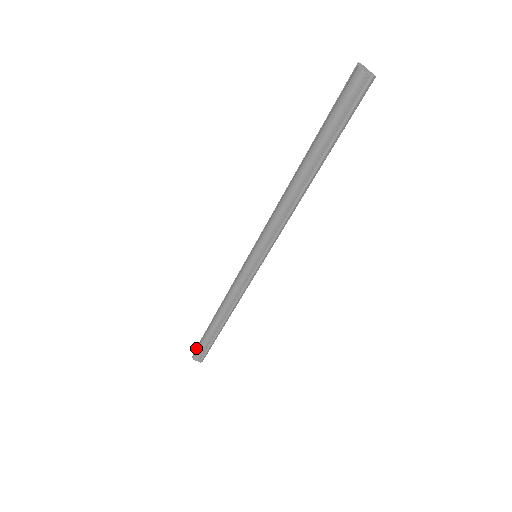
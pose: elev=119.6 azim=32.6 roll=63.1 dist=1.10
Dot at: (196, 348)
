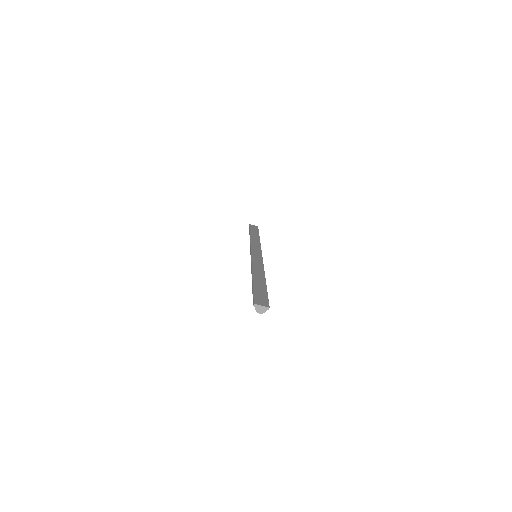
Dot at: occluded
